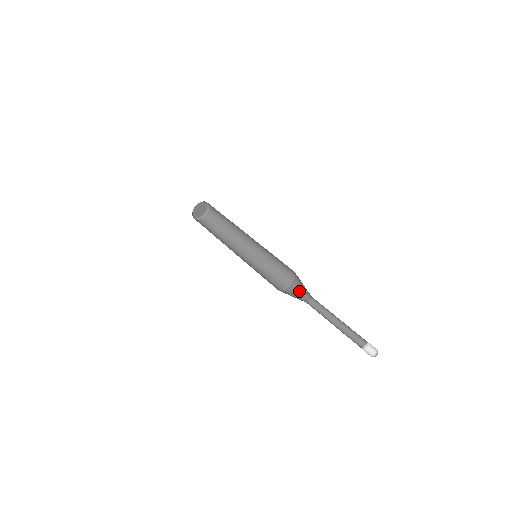
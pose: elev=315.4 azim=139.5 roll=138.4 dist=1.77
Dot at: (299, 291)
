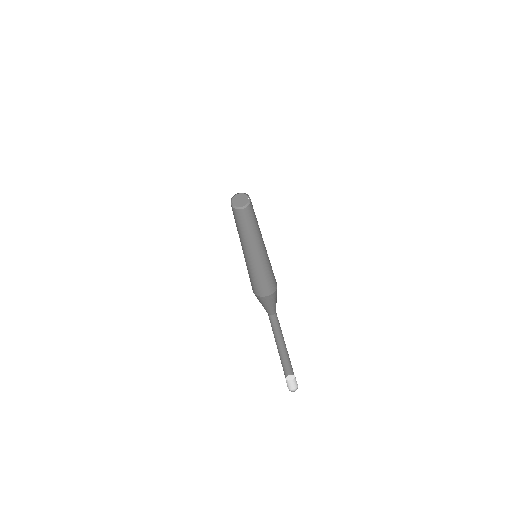
Dot at: (267, 304)
